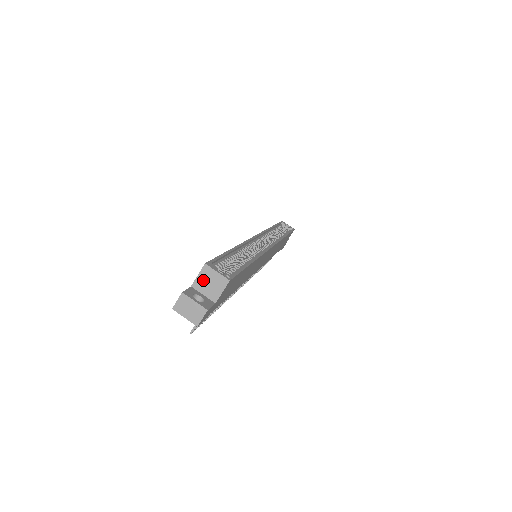
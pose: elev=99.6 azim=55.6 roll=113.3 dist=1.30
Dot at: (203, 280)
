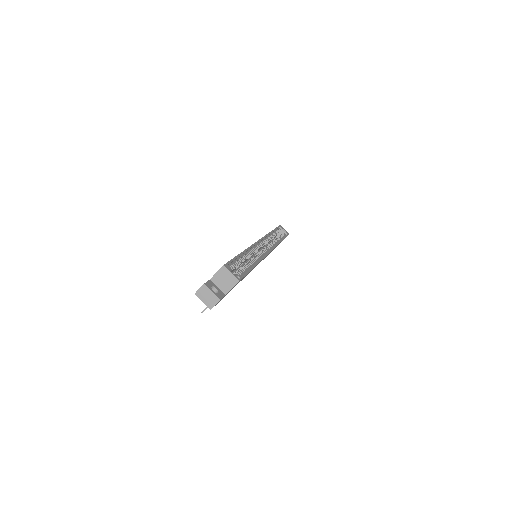
Dot at: (220, 277)
